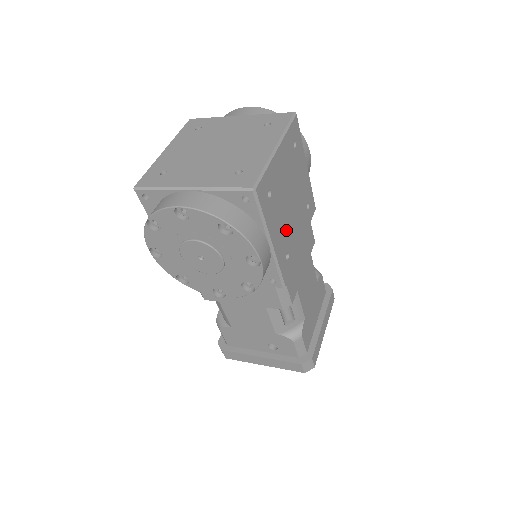
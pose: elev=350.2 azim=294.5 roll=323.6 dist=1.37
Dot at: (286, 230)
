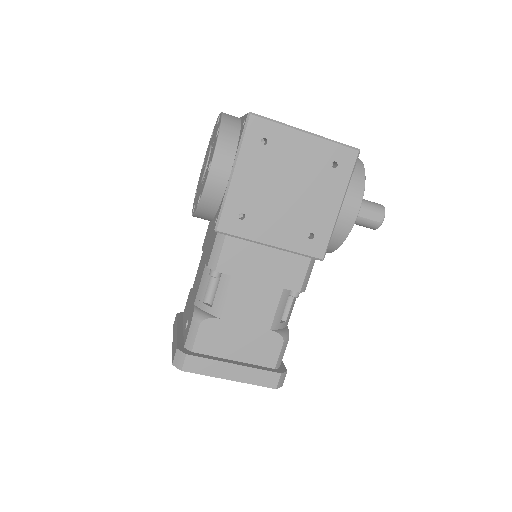
Dot at: (260, 197)
